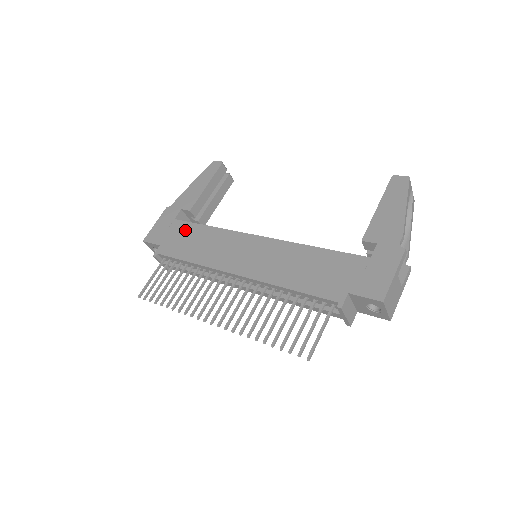
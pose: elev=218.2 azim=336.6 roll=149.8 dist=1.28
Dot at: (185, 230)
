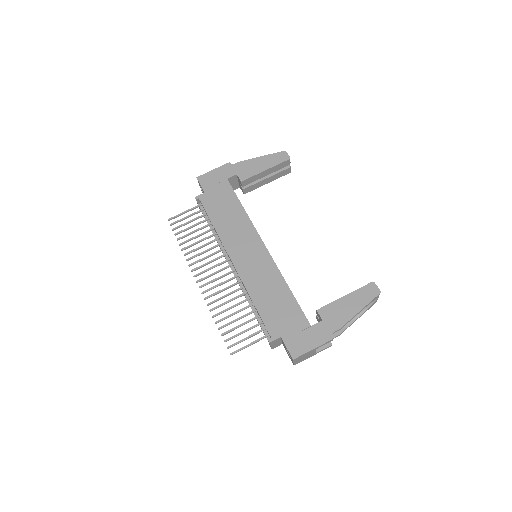
Dot at: (227, 196)
